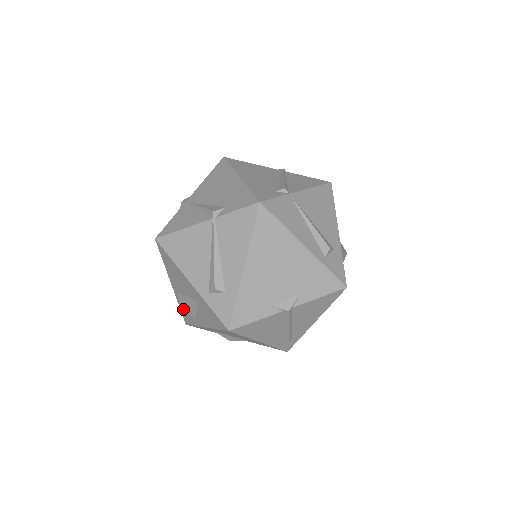
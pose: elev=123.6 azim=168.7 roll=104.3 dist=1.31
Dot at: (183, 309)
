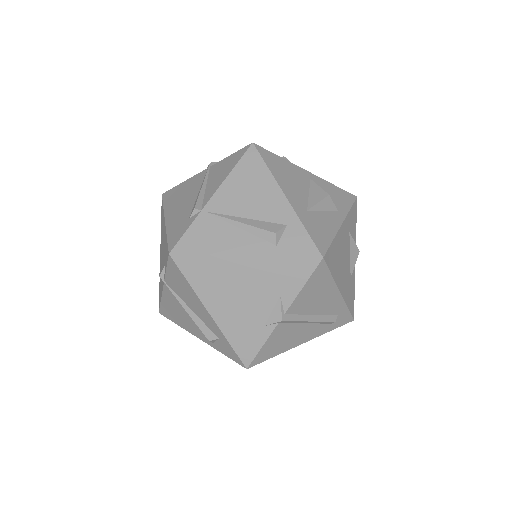
Dot at: occluded
